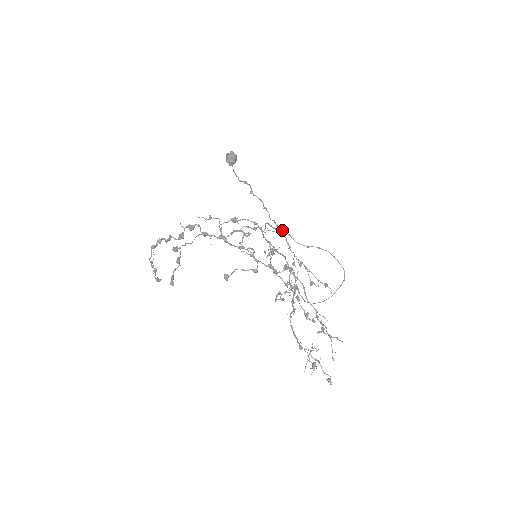
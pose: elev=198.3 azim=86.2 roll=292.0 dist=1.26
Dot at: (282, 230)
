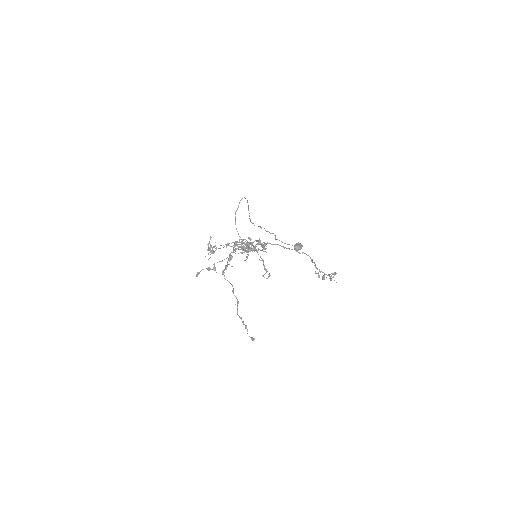
Dot at: (250, 221)
